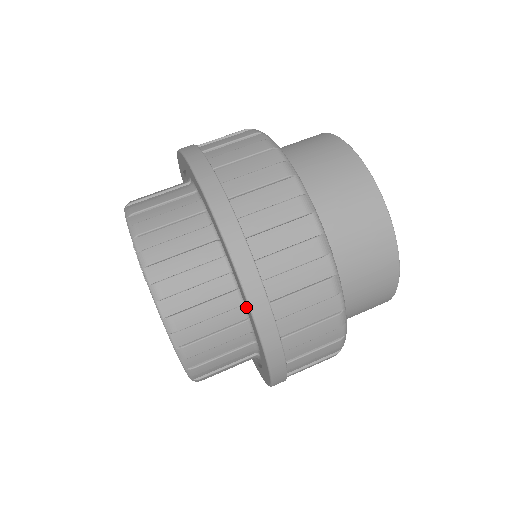
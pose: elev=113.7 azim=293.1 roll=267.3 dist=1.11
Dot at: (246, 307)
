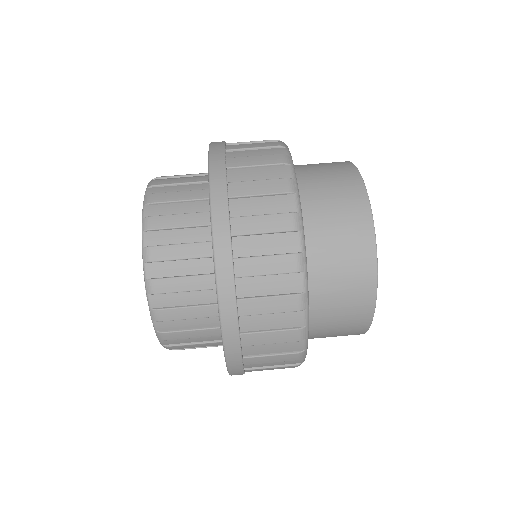
Dot at: occluded
